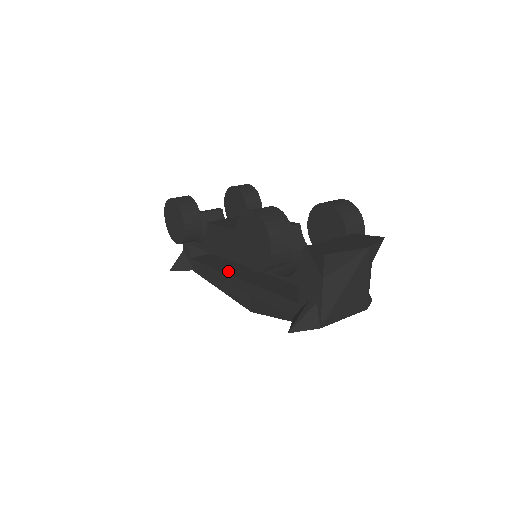
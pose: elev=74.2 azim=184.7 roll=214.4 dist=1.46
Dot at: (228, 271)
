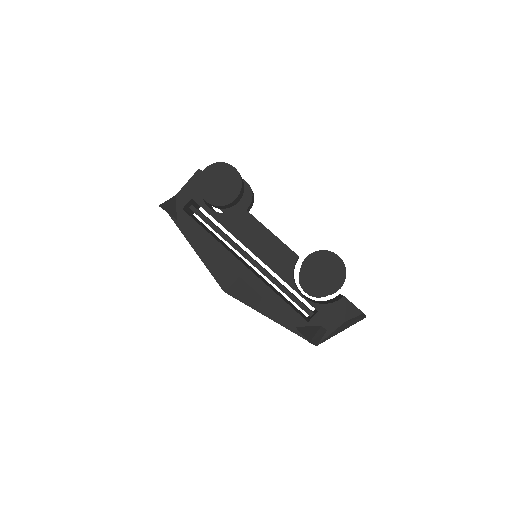
Dot at: (232, 253)
